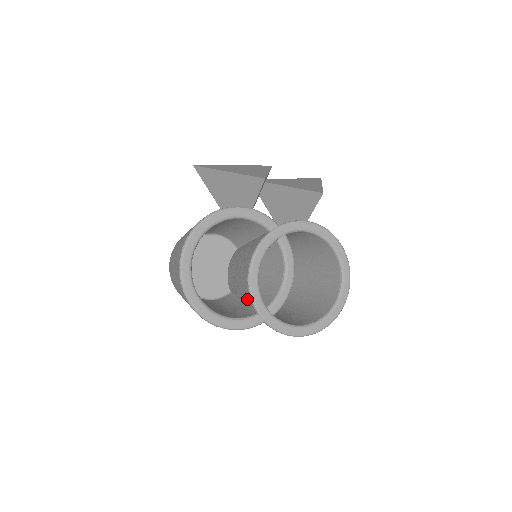
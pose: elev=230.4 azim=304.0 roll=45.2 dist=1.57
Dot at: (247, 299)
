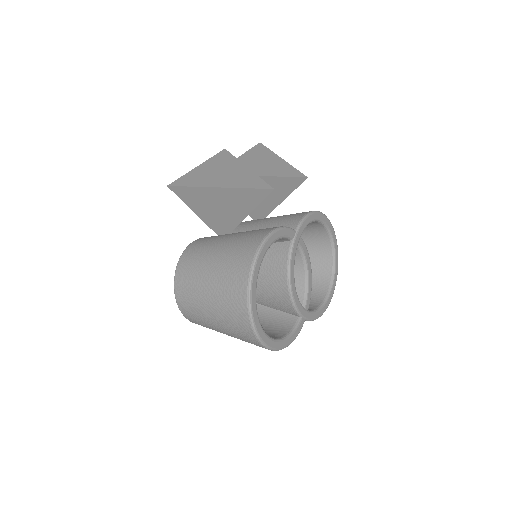
Dot at: (283, 307)
